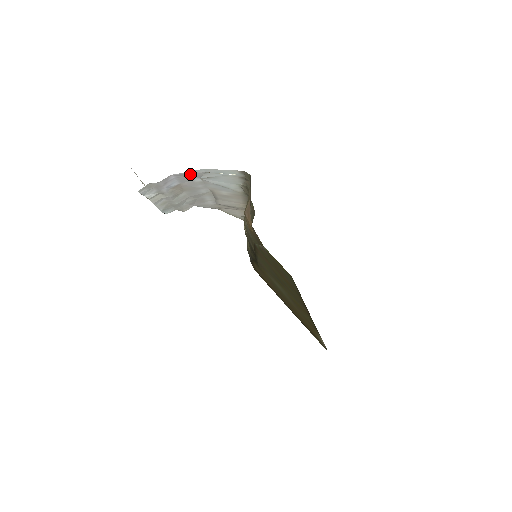
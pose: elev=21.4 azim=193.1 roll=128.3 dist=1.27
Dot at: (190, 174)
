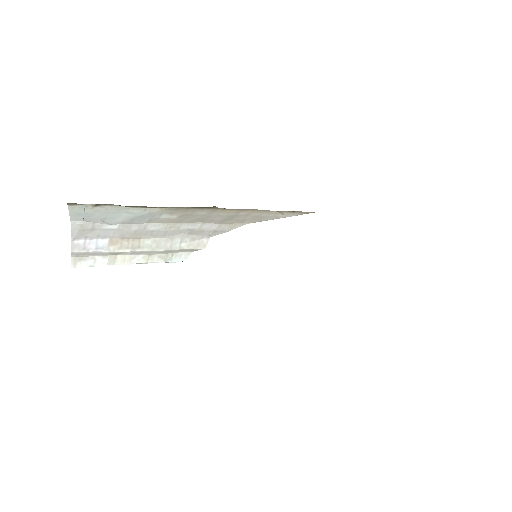
Dot at: (83, 230)
